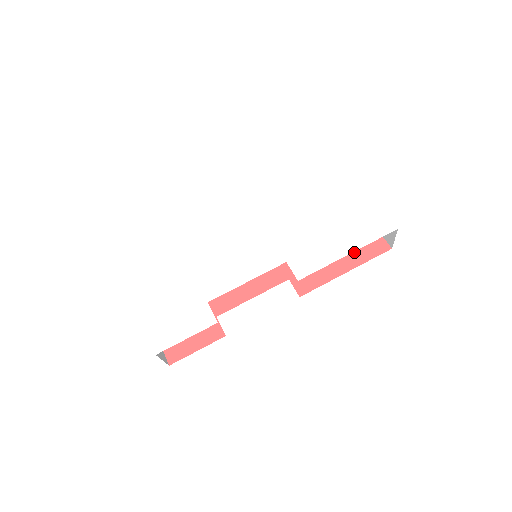
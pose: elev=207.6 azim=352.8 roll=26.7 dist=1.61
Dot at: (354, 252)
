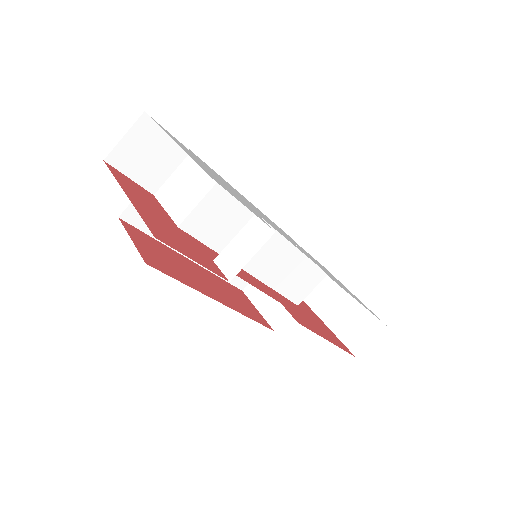
Dot at: (328, 335)
